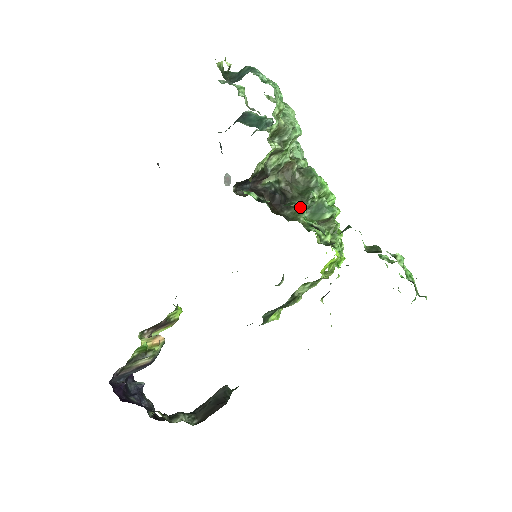
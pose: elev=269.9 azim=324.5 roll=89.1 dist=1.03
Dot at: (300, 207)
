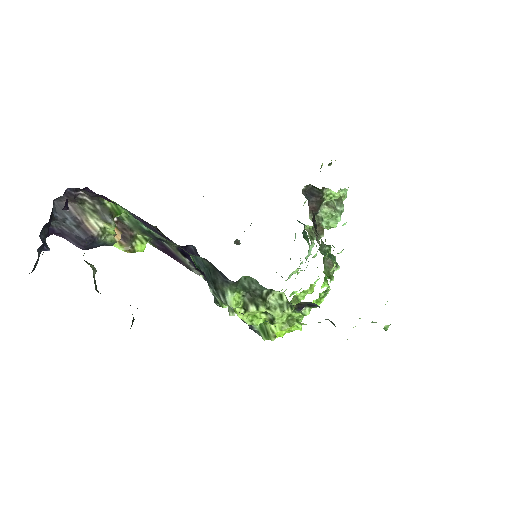
Dot at: (322, 243)
